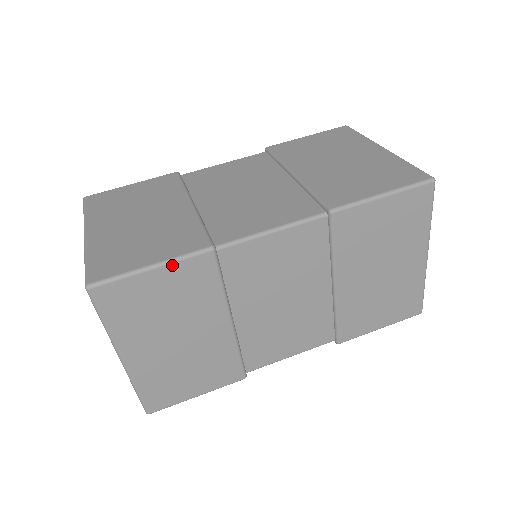
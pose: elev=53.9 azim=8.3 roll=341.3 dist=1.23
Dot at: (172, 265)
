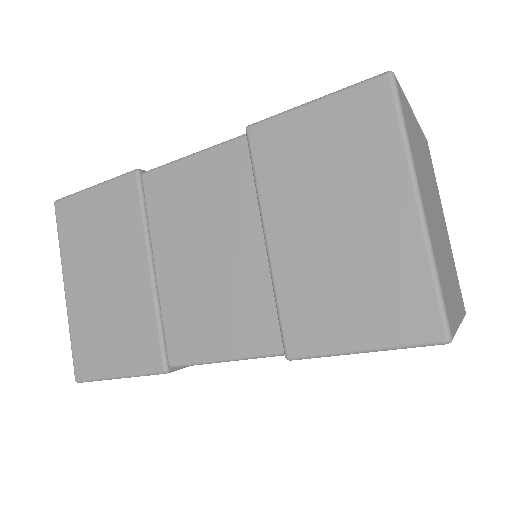
Dot at: (135, 376)
